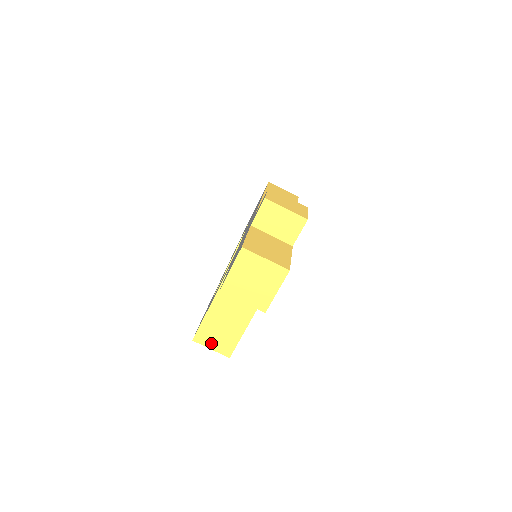
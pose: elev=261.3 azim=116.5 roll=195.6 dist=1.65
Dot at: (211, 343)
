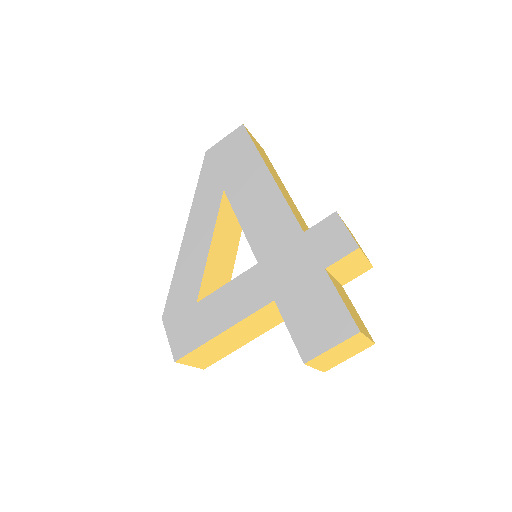
Dot at: (194, 361)
